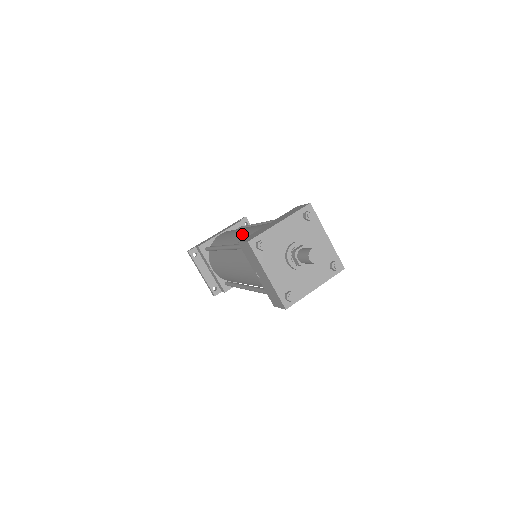
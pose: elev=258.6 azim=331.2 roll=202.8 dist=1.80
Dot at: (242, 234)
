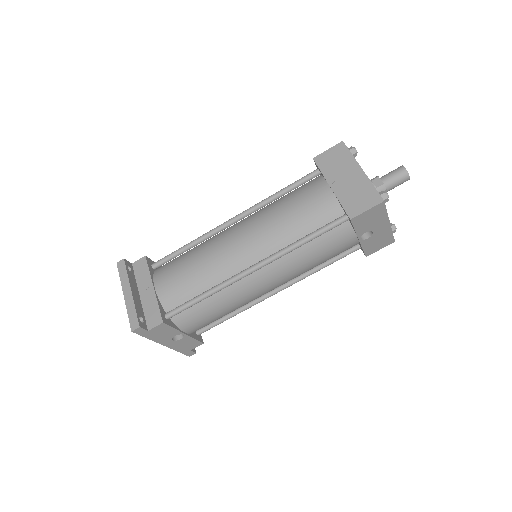
Dot at: occluded
